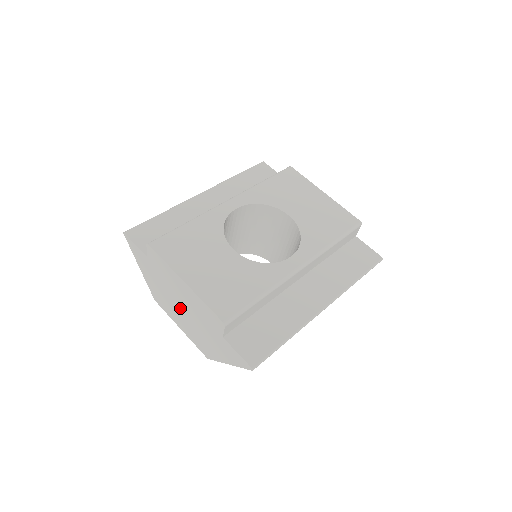
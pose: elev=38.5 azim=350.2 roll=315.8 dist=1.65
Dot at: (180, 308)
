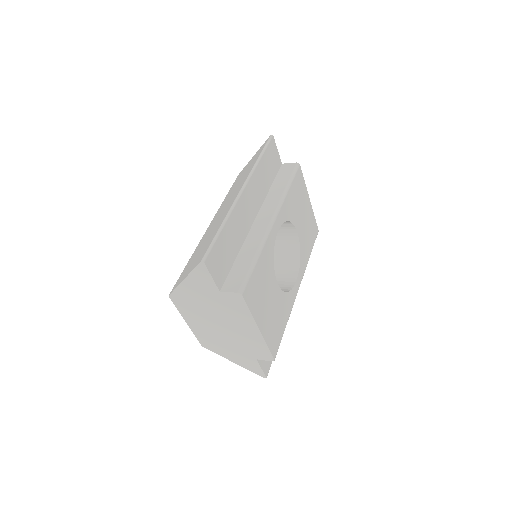
Dot at: (216, 325)
